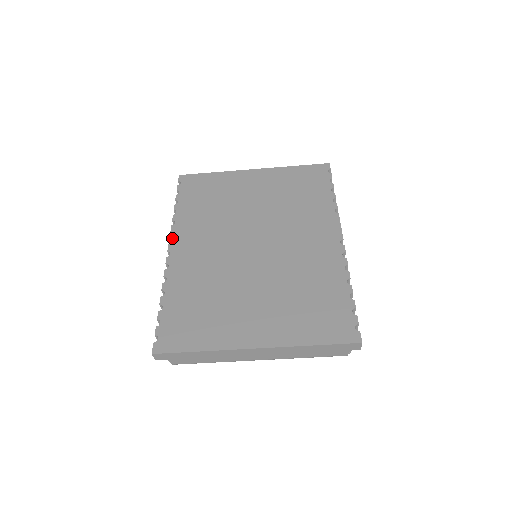
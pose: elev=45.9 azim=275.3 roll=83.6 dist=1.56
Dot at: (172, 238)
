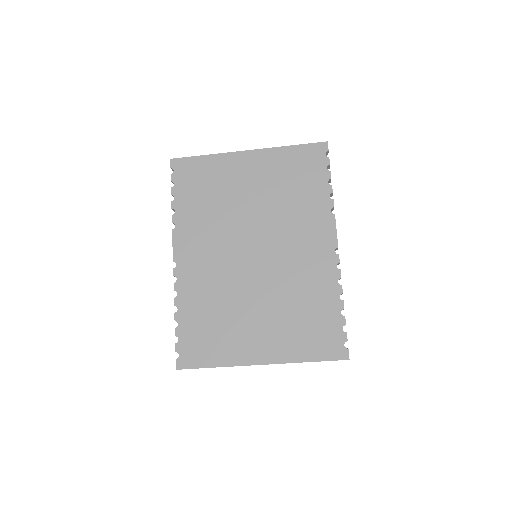
Dot at: (175, 245)
